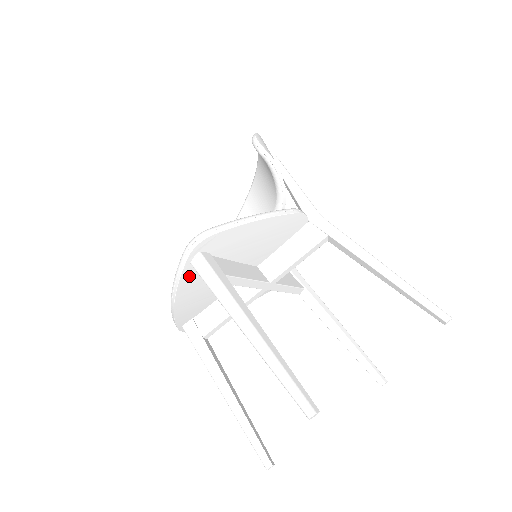
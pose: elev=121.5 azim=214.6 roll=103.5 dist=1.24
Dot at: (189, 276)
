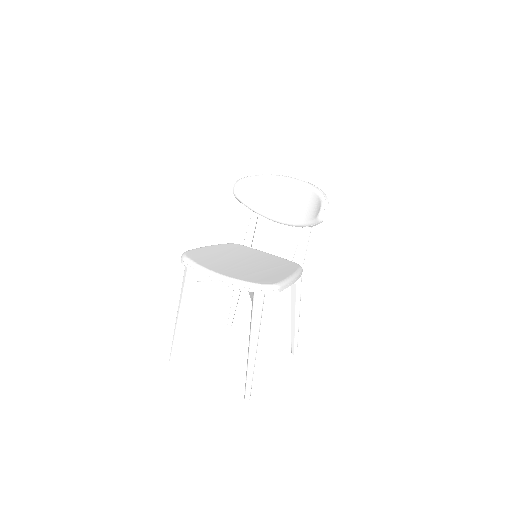
Dot at: occluded
